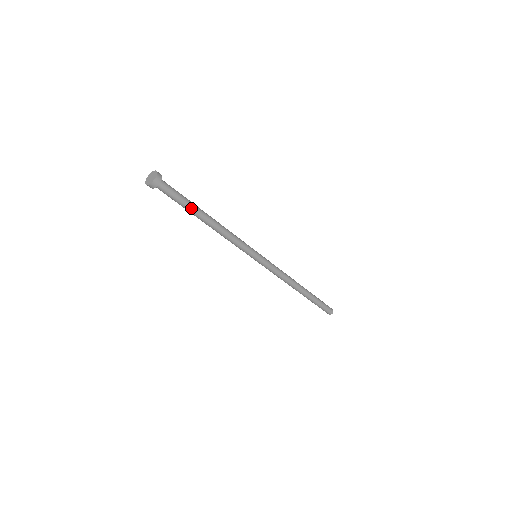
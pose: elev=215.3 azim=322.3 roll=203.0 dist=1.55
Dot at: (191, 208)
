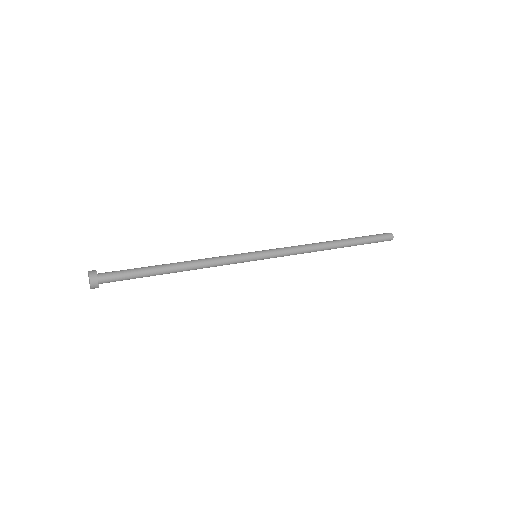
Dot at: (148, 275)
